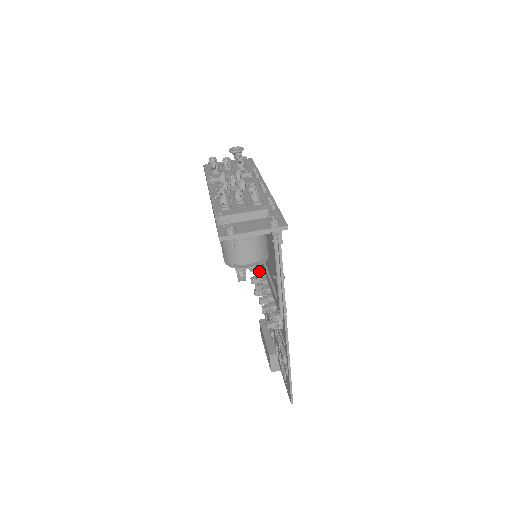
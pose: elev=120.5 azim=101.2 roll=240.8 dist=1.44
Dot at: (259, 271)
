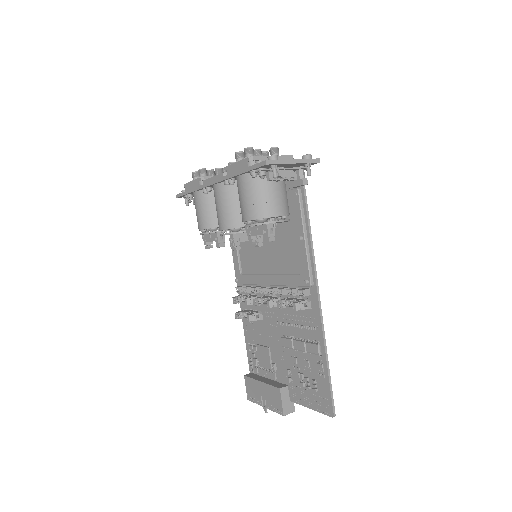
Dot at: (252, 287)
